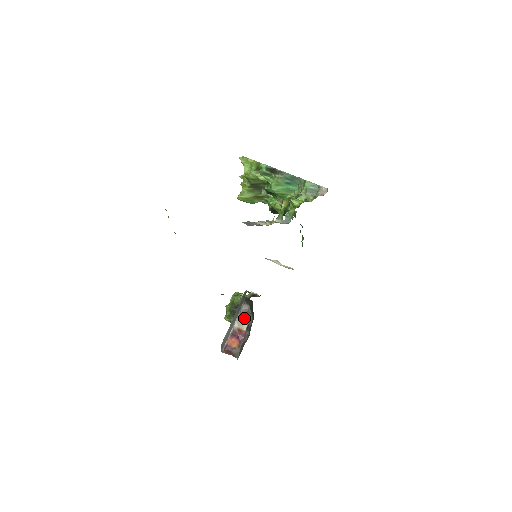
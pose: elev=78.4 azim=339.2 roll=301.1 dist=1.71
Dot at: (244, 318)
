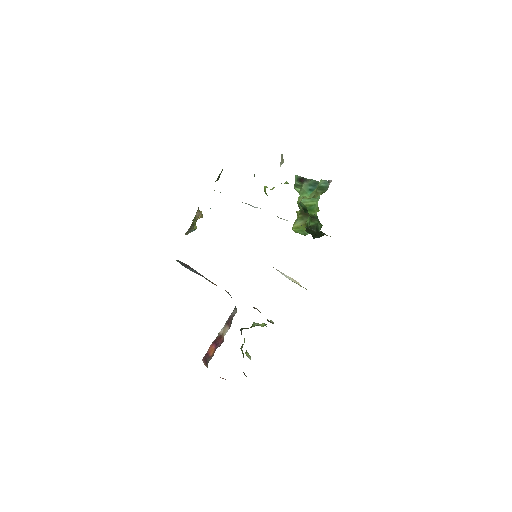
Dot at: (229, 324)
